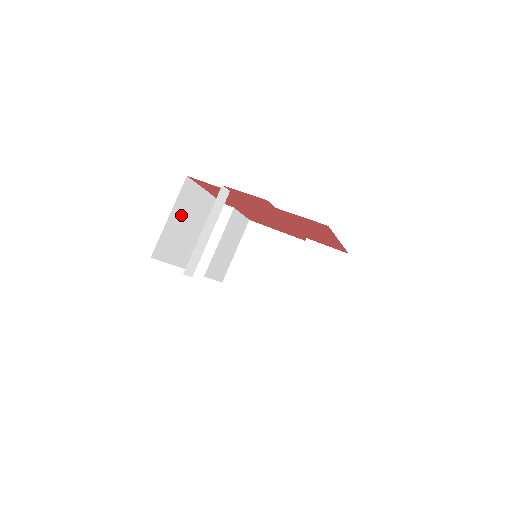
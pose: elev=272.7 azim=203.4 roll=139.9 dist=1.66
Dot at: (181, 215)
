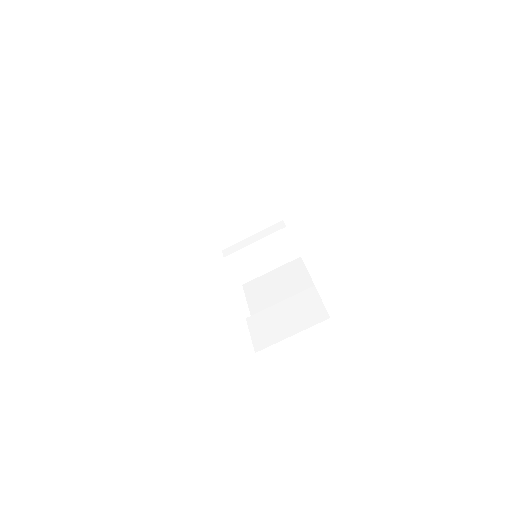
Dot at: occluded
